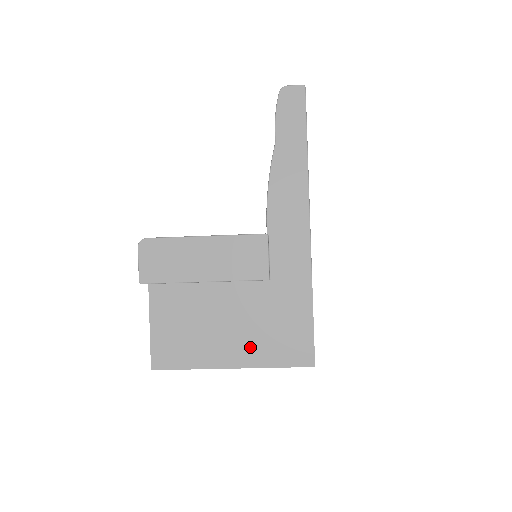
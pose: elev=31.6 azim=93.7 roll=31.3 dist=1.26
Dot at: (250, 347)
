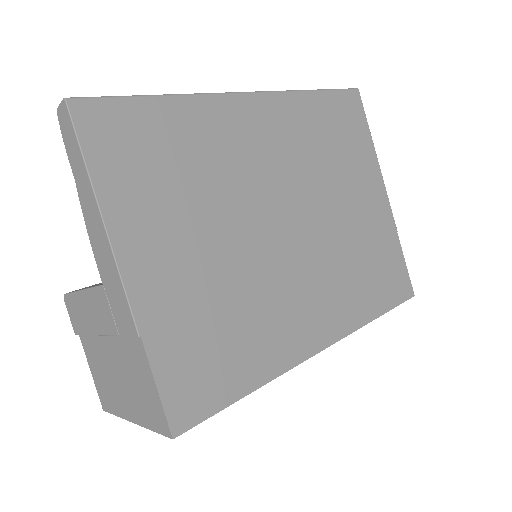
Dot at: (134, 404)
